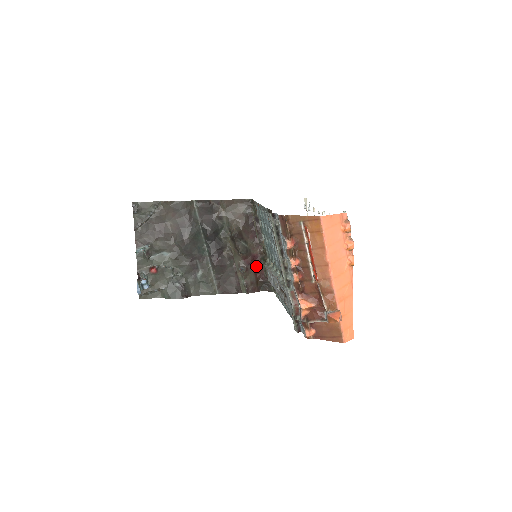
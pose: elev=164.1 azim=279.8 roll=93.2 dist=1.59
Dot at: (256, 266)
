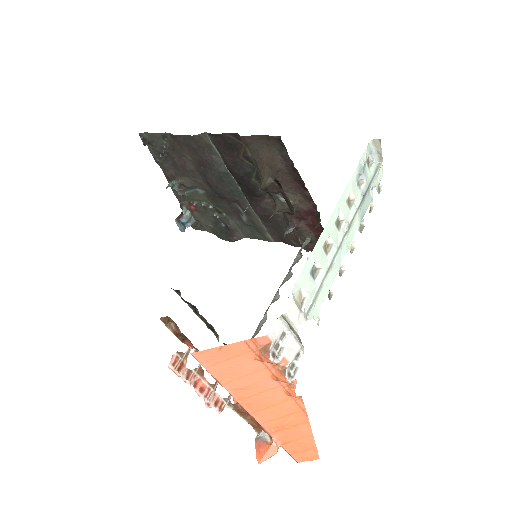
Dot at: (313, 223)
